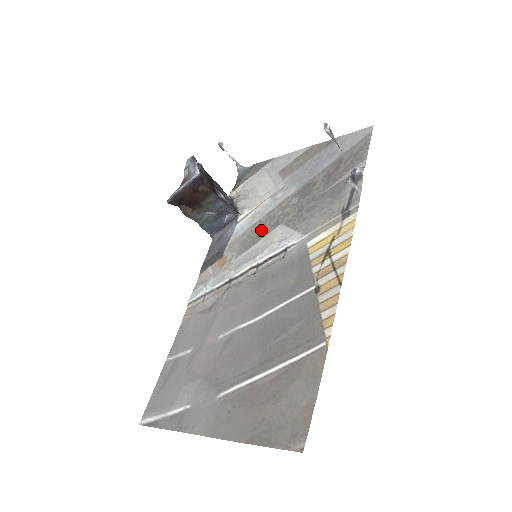
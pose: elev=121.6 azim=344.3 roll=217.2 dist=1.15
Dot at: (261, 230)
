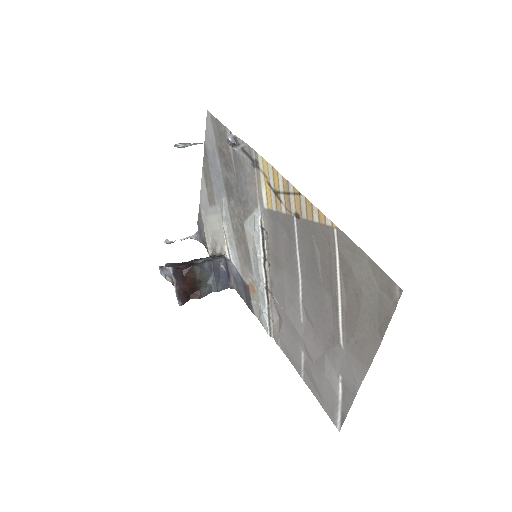
Dot at: (242, 242)
